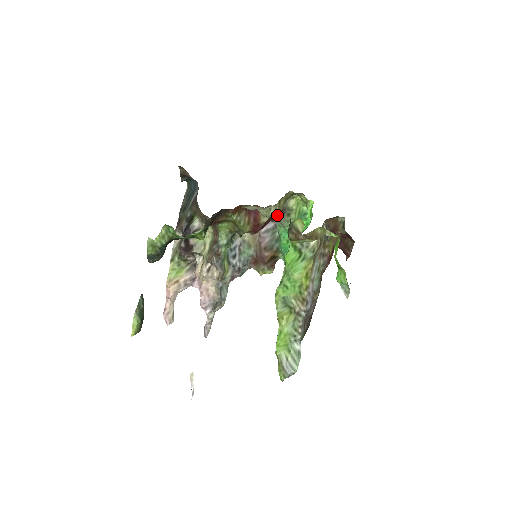
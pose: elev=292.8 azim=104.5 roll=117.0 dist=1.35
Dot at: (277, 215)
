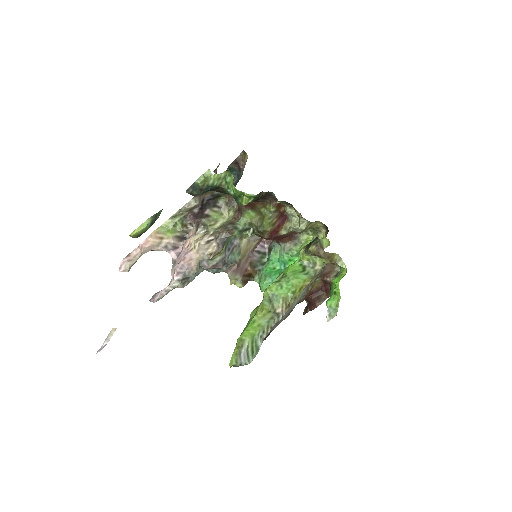
Dot at: (287, 239)
